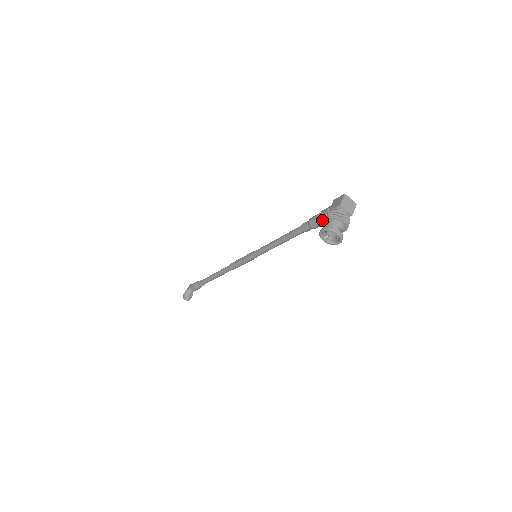
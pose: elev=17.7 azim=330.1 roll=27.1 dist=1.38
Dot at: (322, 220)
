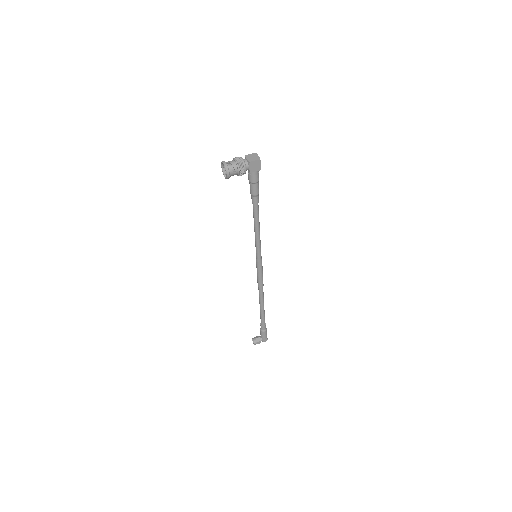
Dot at: (249, 180)
